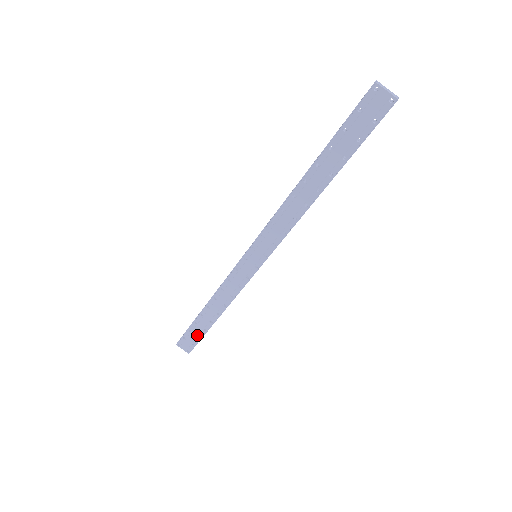
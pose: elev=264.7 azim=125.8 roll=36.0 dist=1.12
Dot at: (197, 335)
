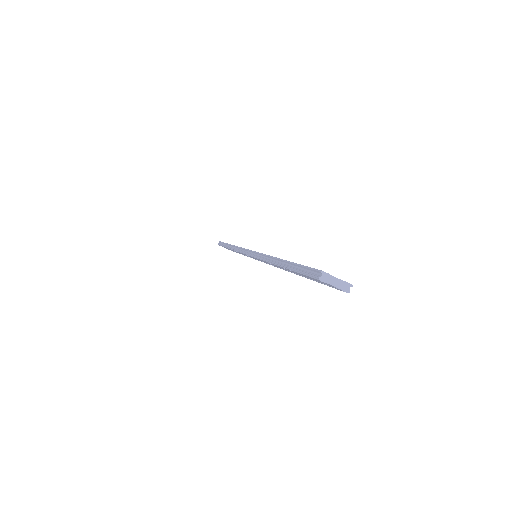
Dot at: (231, 250)
